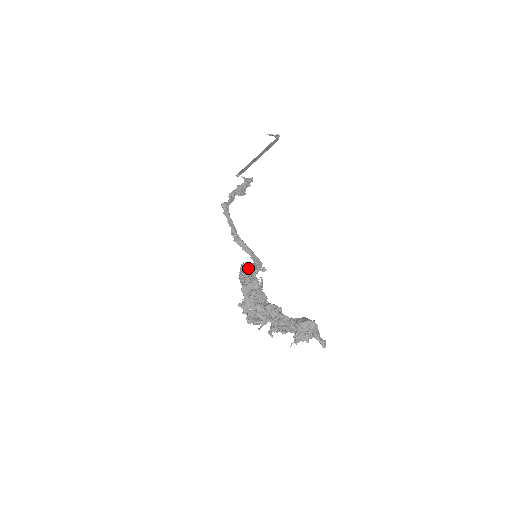
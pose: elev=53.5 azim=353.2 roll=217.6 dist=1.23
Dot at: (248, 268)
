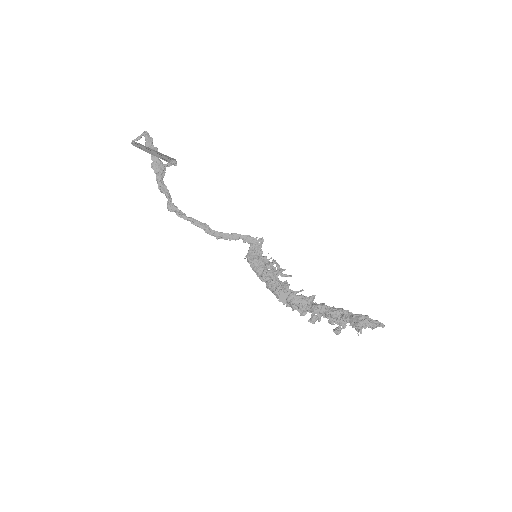
Dot at: (256, 263)
